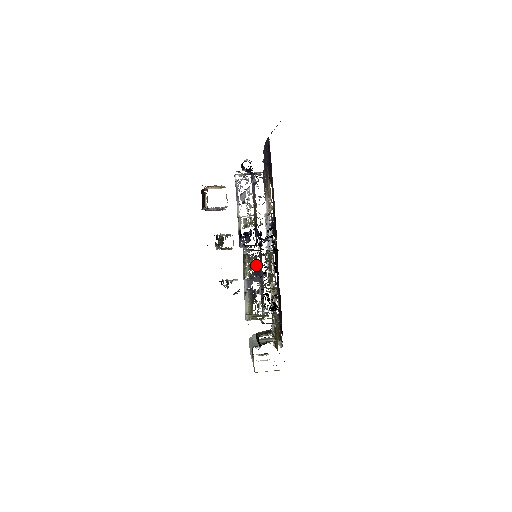
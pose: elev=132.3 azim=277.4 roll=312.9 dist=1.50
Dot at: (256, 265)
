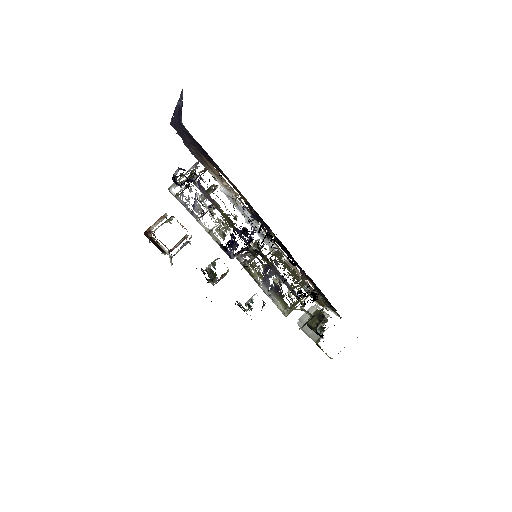
Dot at: (262, 264)
